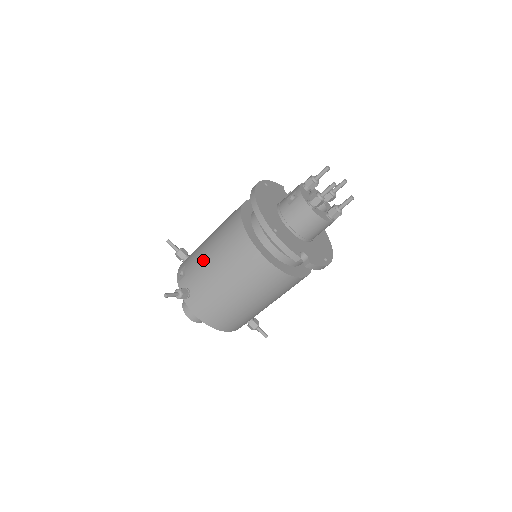
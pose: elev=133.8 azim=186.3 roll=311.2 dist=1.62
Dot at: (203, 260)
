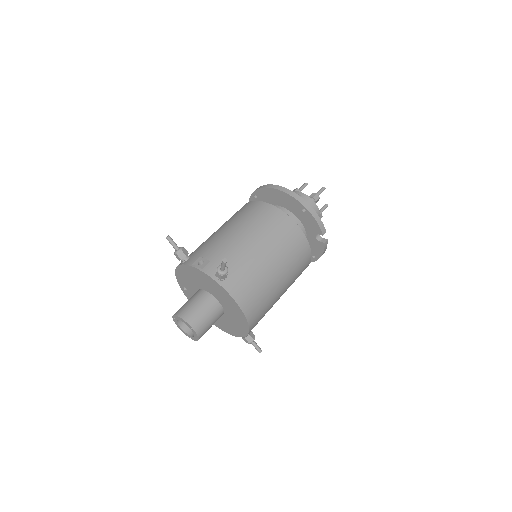
Dot at: (234, 241)
